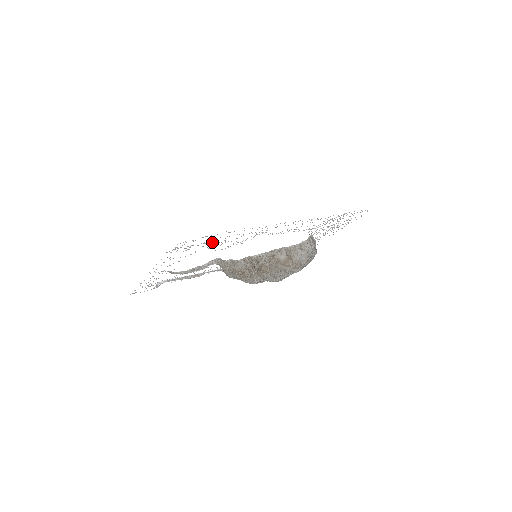
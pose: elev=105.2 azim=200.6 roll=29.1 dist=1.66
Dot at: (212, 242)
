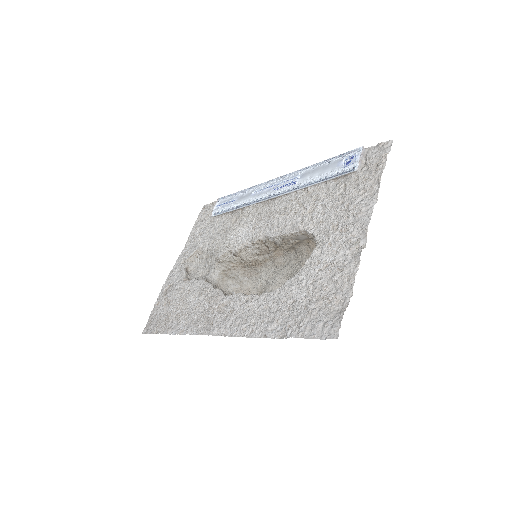
Dot at: (175, 310)
